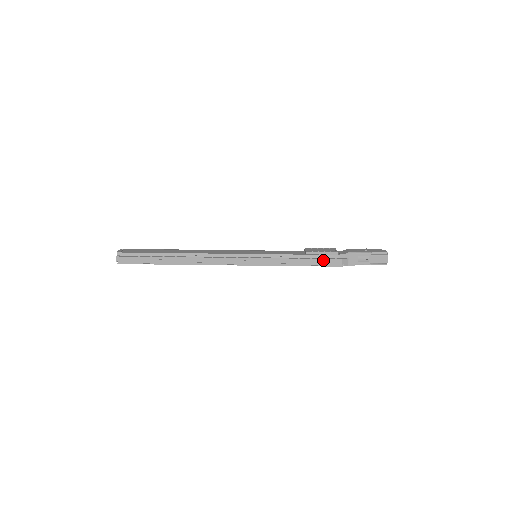
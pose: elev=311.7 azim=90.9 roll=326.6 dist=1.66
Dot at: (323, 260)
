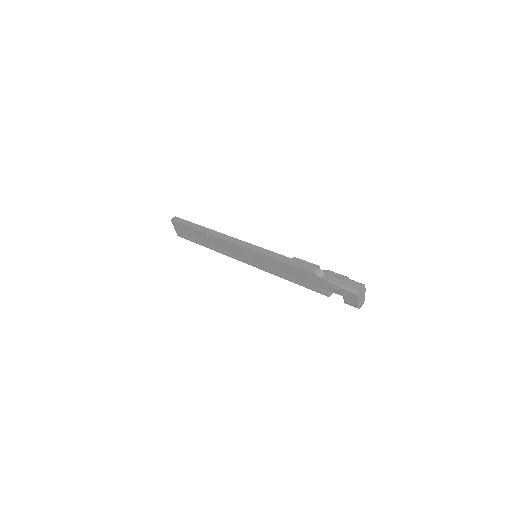
Dot at: (302, 263)
